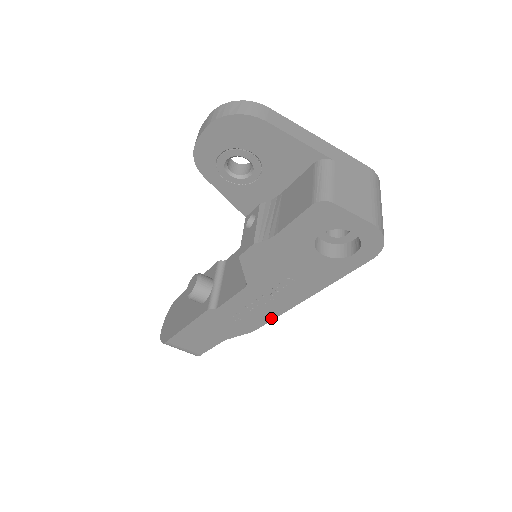
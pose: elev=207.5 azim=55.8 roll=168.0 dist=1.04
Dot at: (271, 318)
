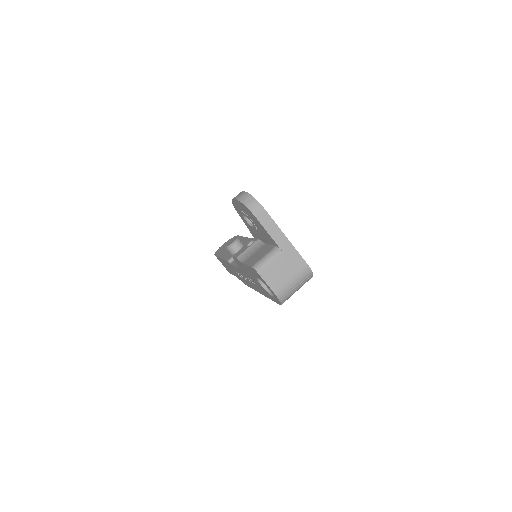
Dot at: (251, 287)
